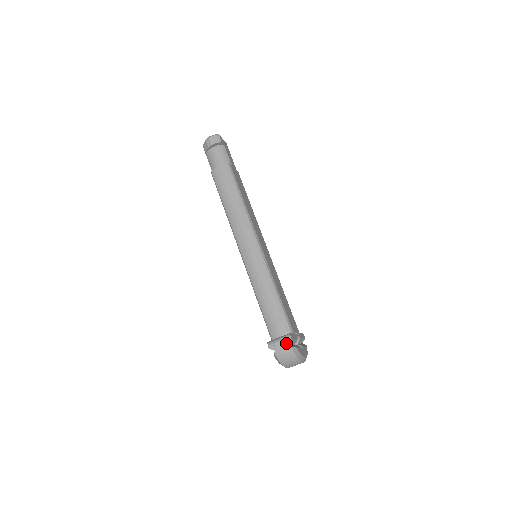
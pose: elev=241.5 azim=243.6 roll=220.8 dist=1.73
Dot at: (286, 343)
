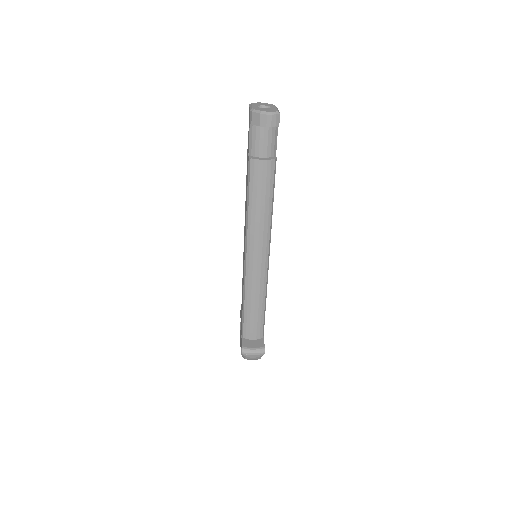
Dot at: (259, 355)
